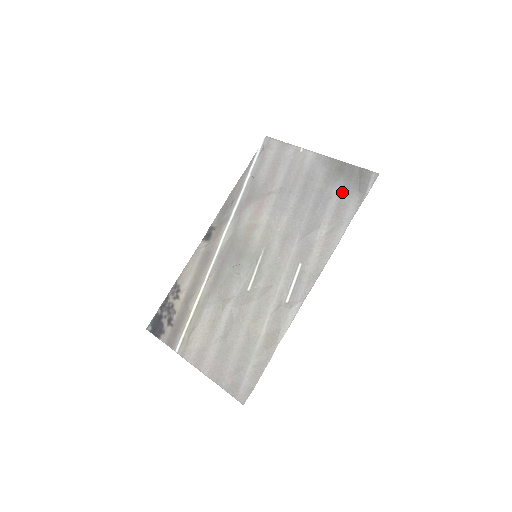
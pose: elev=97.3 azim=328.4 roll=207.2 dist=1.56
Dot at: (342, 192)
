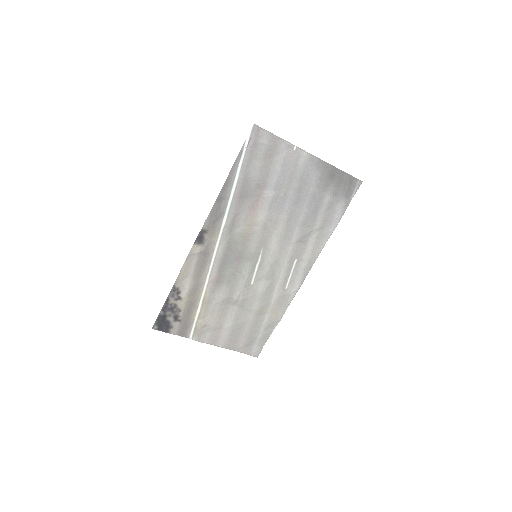
Dot at: (332, 197)
